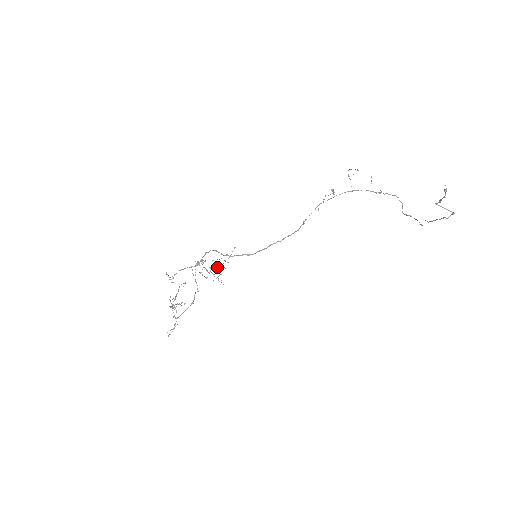
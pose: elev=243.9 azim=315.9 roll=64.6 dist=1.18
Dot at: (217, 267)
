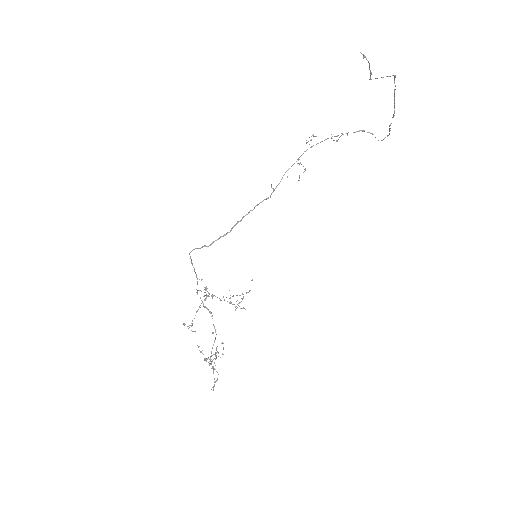
Dot at: (233, 296)
